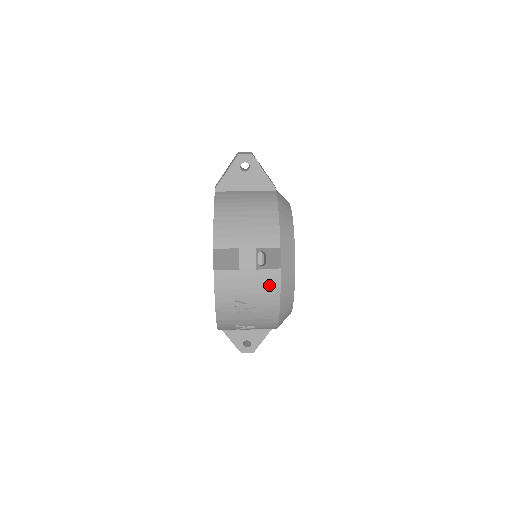
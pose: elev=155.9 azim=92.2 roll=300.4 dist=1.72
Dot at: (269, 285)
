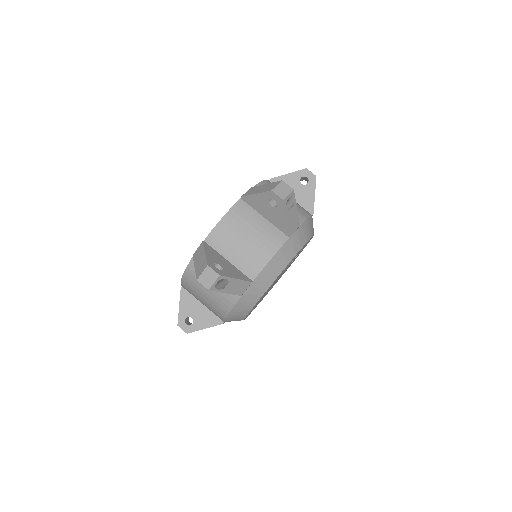
Dot at: occluded
